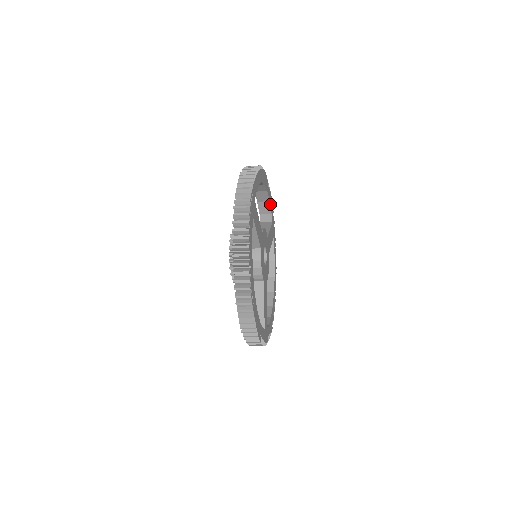
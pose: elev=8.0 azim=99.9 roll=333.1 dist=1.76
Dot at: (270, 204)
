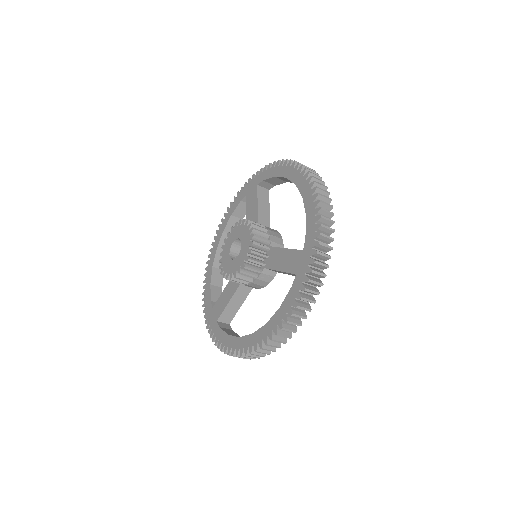
Dot at: occluded
